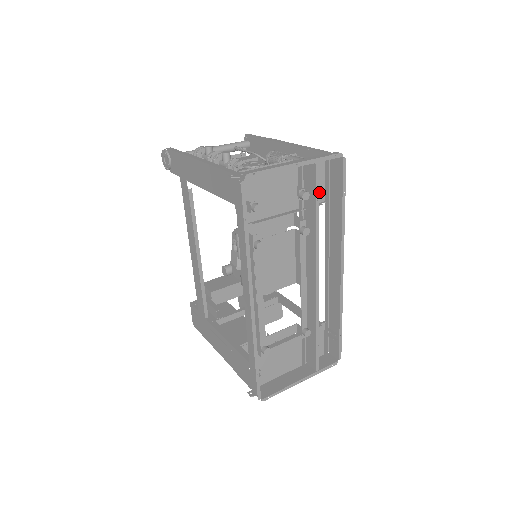
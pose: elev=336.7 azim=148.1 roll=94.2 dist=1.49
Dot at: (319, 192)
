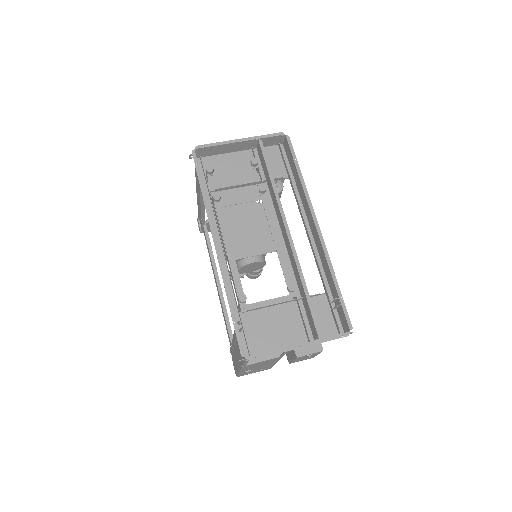
Dot at: (280, 171)
